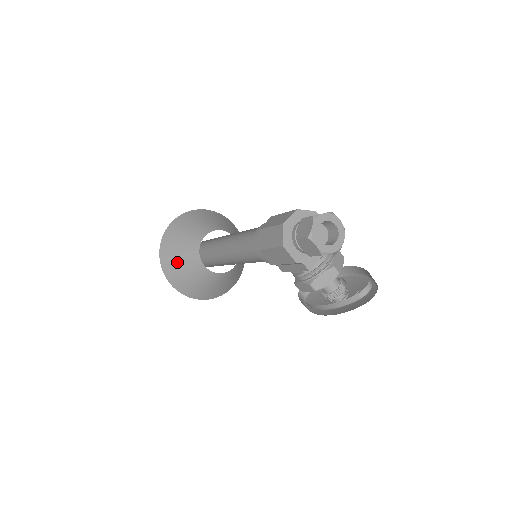
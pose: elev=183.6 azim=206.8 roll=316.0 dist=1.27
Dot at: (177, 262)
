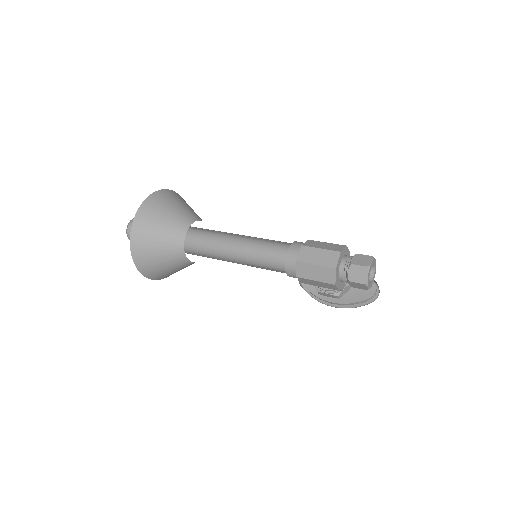
Dot at: (156, 259)
